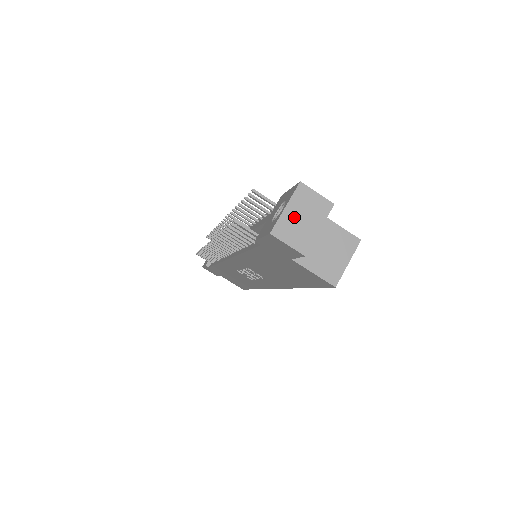
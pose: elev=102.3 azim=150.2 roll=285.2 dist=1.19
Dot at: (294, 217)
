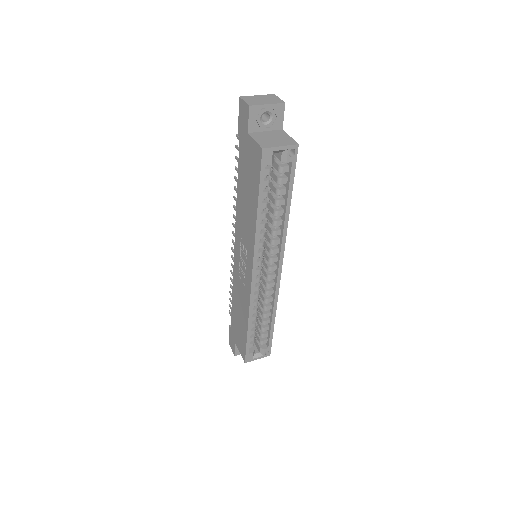
Dot at: (258, 98)
